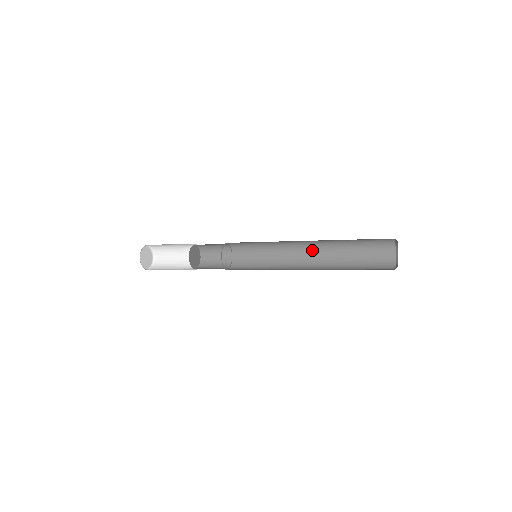
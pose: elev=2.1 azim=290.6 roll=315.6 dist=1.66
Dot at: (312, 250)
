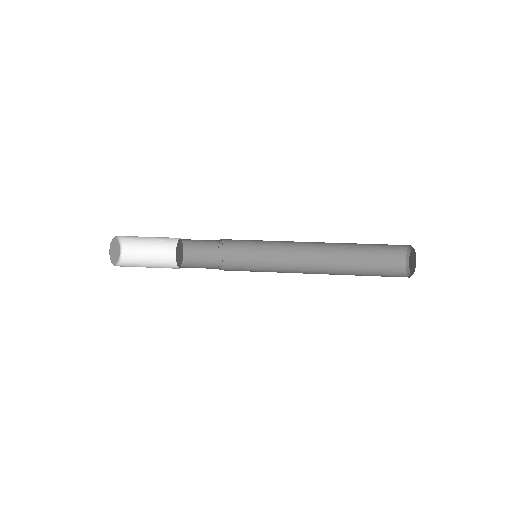
Dot at: (317, 256)
